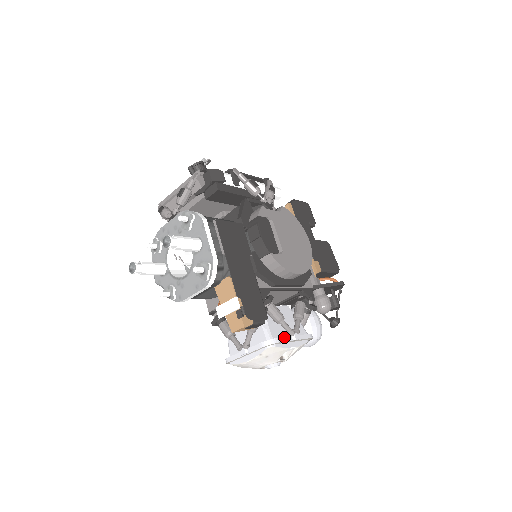
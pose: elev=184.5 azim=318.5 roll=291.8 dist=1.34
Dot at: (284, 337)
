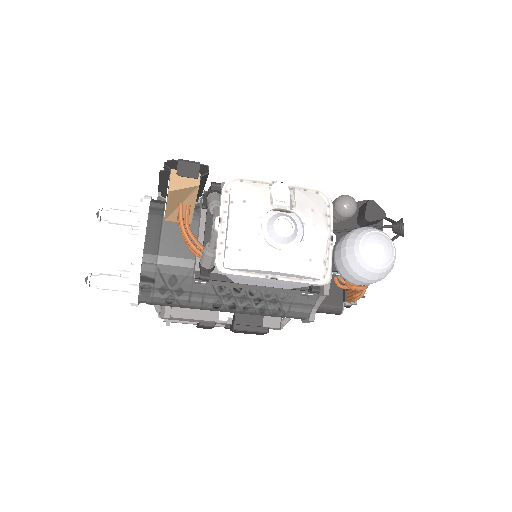
Dot at: (254, 181)
